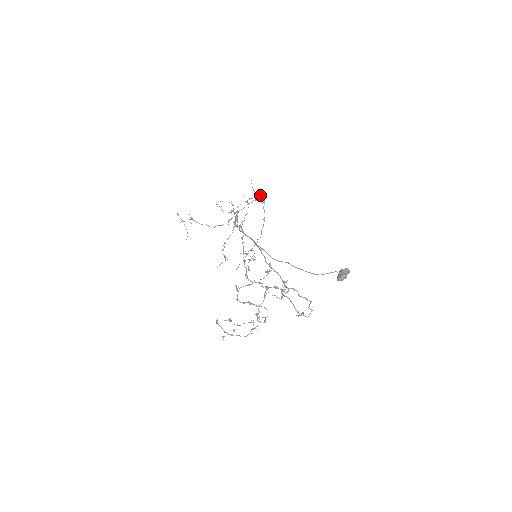
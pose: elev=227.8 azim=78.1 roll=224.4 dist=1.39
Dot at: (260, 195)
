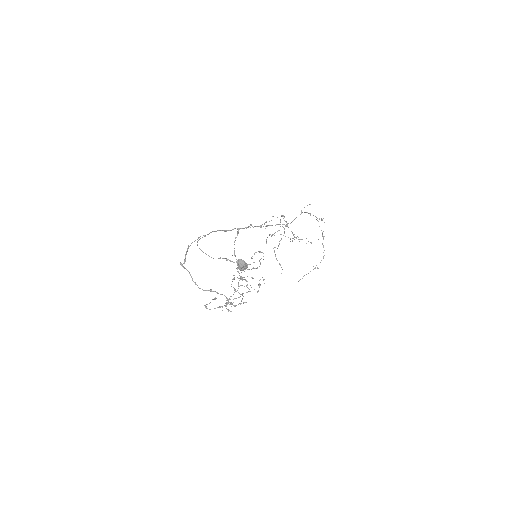
Dot at: (305, 212)
